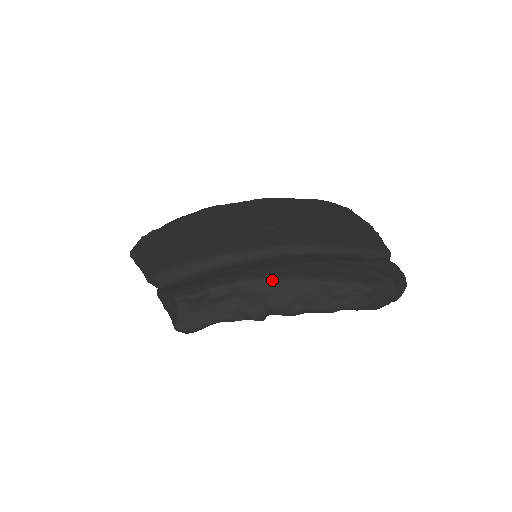
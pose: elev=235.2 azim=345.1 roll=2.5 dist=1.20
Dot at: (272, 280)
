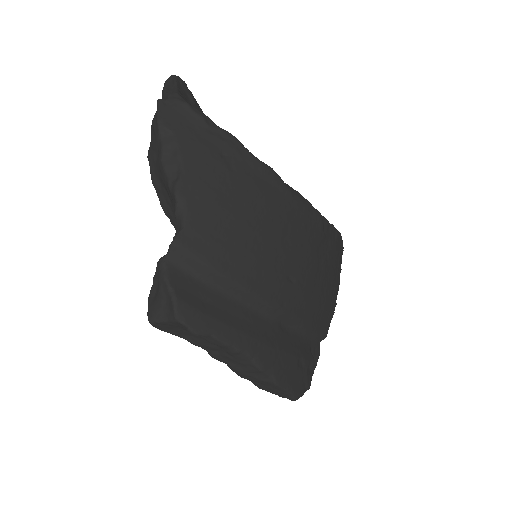
Dot at: (255, 363)
